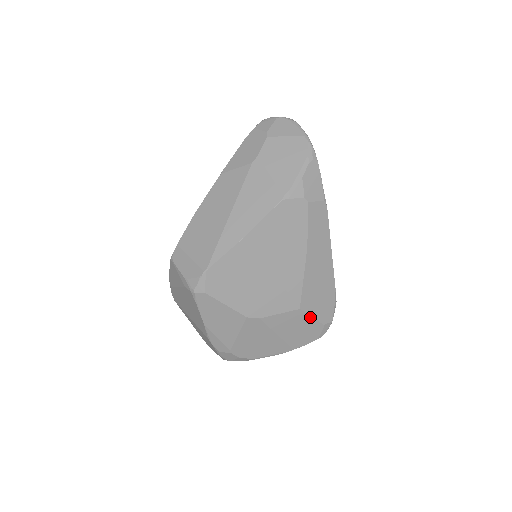
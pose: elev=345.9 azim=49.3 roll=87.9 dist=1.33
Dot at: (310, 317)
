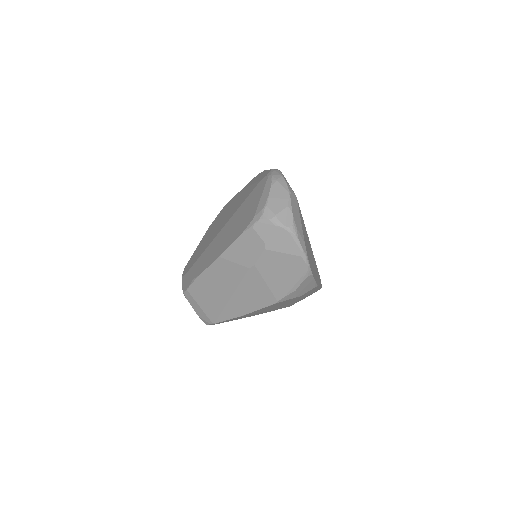
Dot at: occluded
